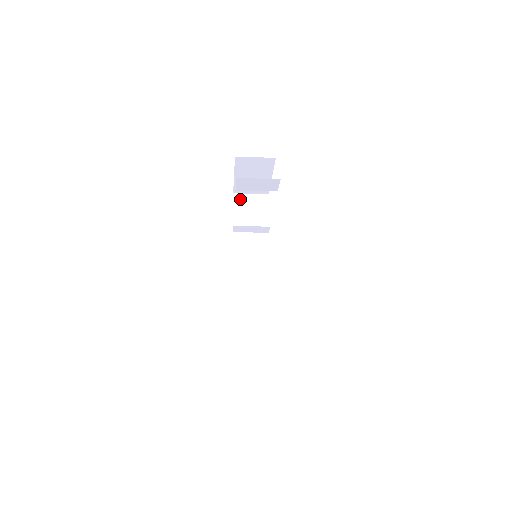
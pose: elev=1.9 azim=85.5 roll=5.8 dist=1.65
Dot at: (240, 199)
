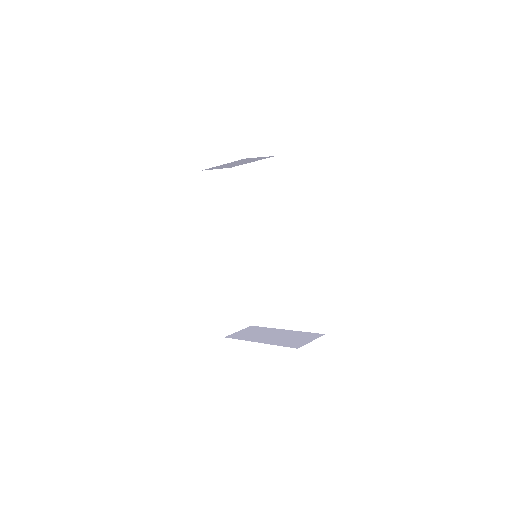
Dot at: (208, 177)
